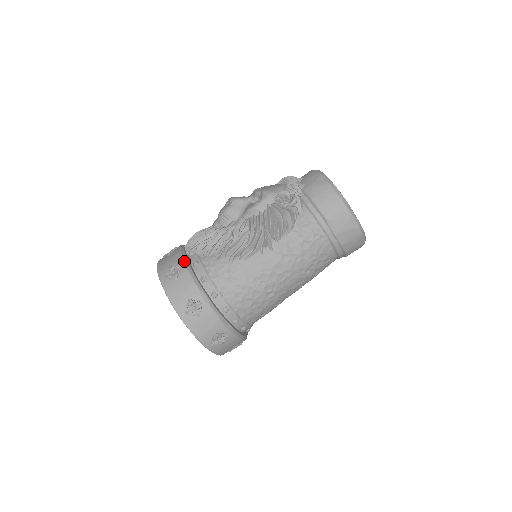
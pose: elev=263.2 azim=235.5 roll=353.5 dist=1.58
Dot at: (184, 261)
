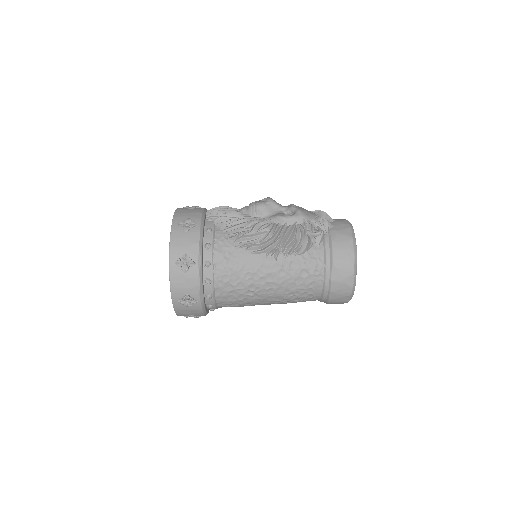
Dot at: (201, 222)
